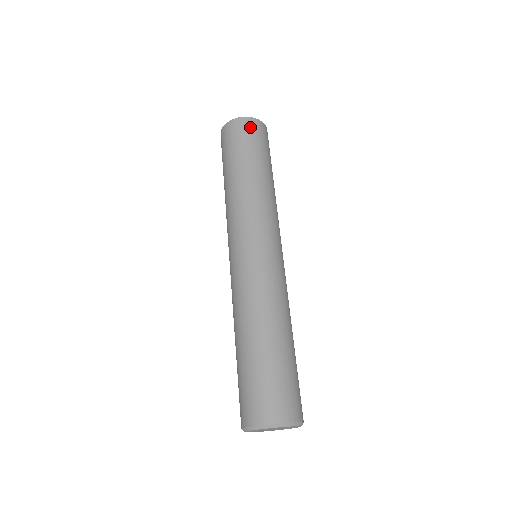
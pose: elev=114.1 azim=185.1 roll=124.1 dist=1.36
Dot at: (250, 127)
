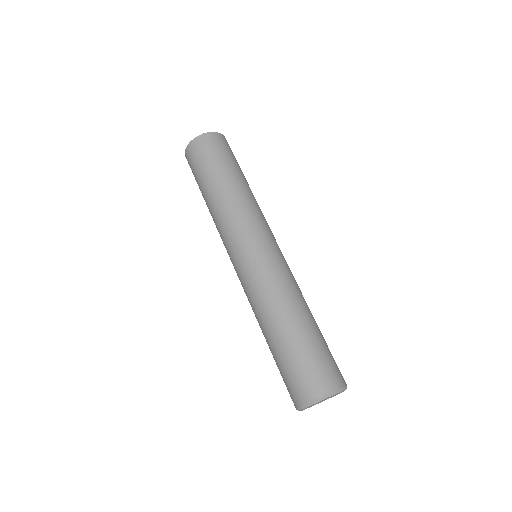
Dot at: (197, 149)
